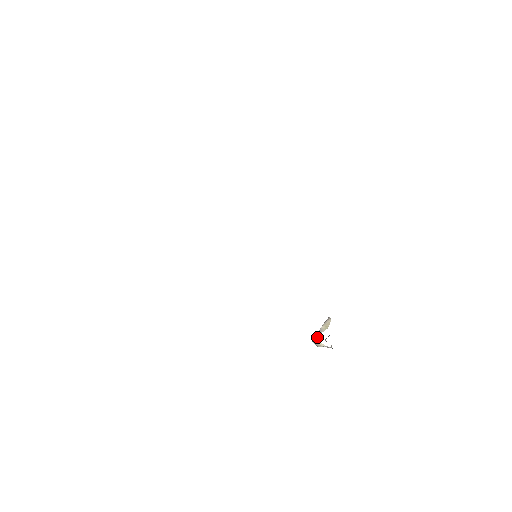
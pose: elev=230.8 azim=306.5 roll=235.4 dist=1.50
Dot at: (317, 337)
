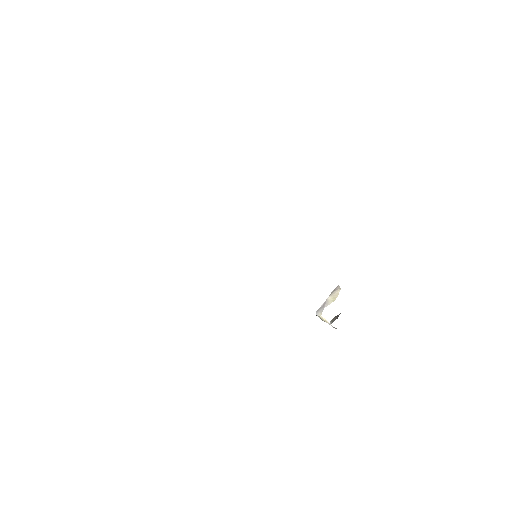
Dot at: (322, 311)
